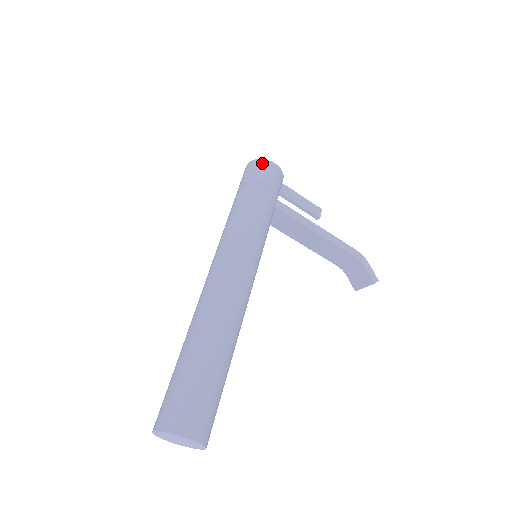
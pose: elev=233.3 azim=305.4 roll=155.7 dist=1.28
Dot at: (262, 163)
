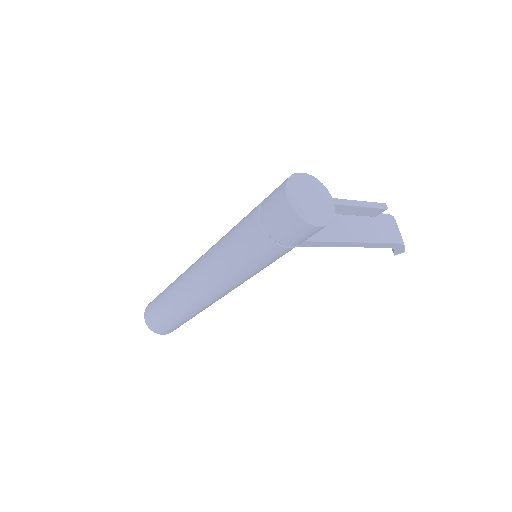
Dot at: (298, 225)
